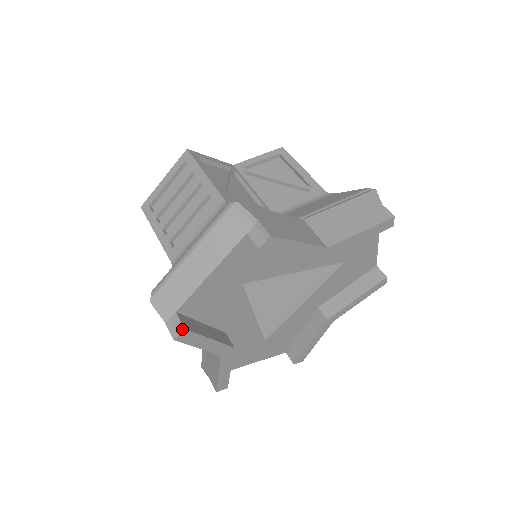
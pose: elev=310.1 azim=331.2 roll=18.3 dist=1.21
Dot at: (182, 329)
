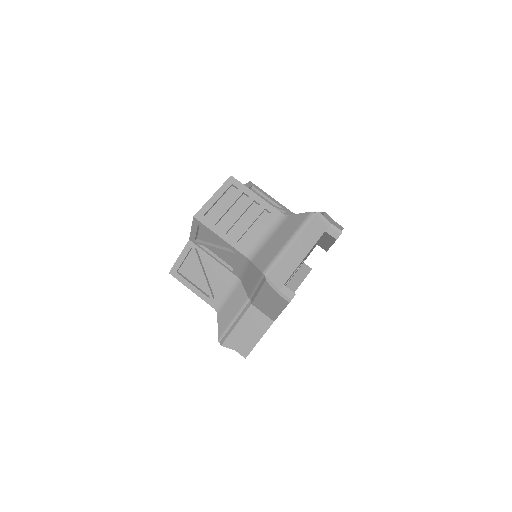
Dot at: (294, 294)
